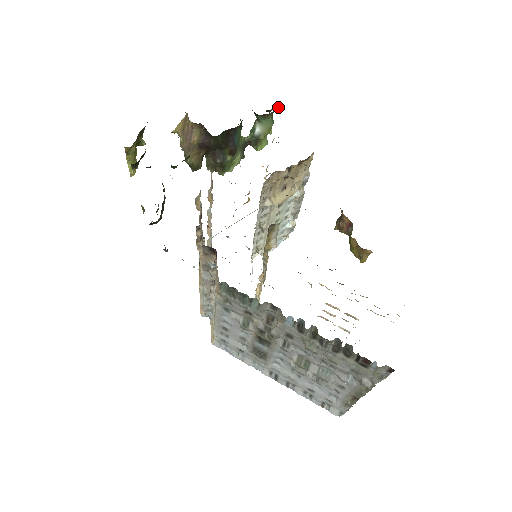
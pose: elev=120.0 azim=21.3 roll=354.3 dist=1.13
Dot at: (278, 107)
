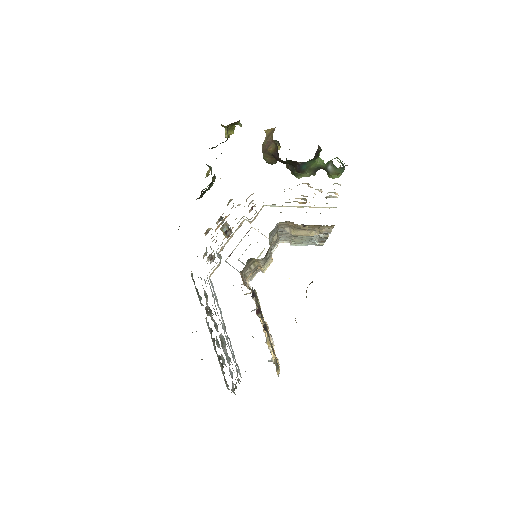
Dot at: occluded
